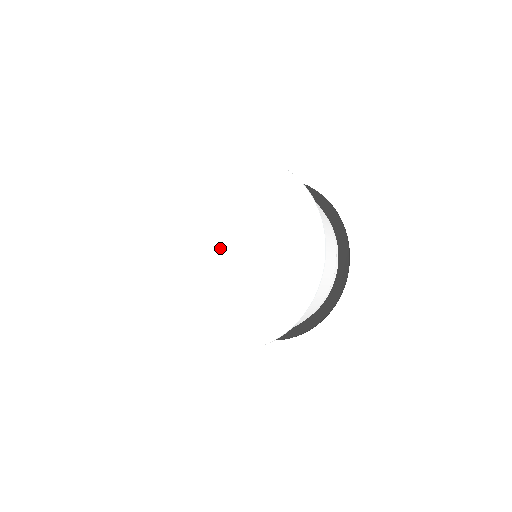
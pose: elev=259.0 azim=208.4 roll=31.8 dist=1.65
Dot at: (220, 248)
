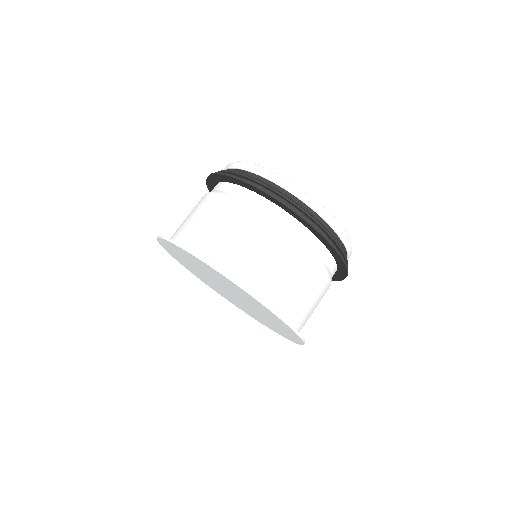
Dot at: (222, 289)
